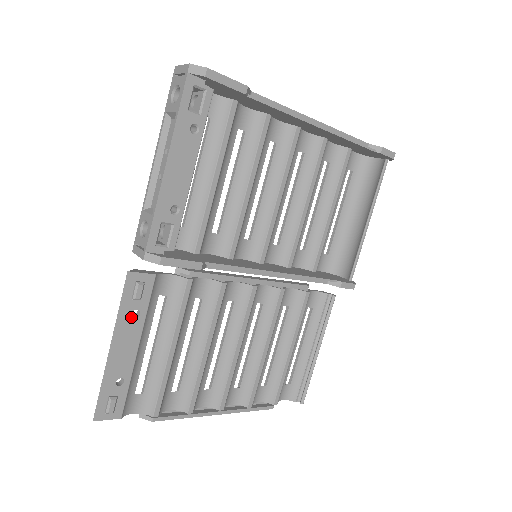
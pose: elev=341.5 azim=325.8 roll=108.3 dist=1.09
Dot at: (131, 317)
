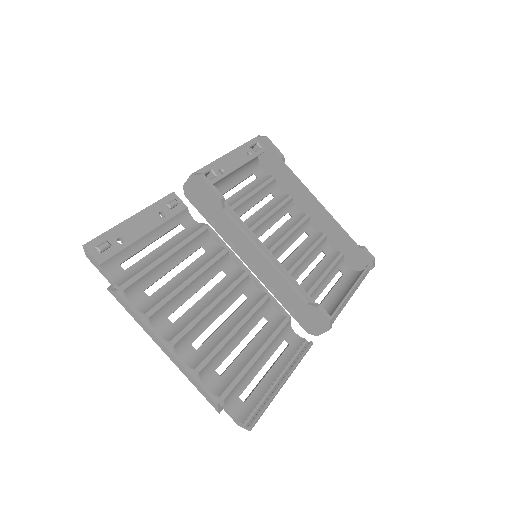
Dot at: (158, 213)
